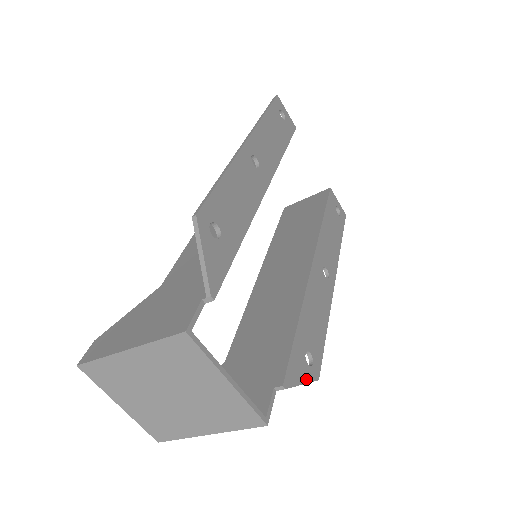
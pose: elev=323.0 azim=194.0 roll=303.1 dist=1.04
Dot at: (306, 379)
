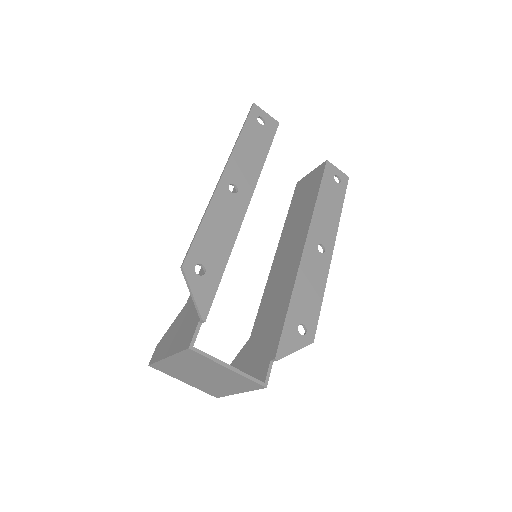
Dot at: (299, 346)
